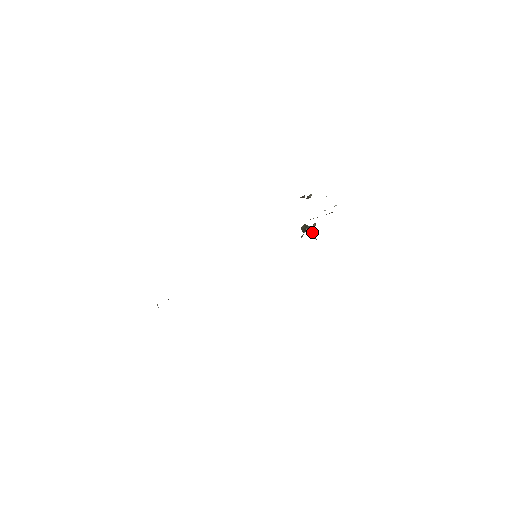
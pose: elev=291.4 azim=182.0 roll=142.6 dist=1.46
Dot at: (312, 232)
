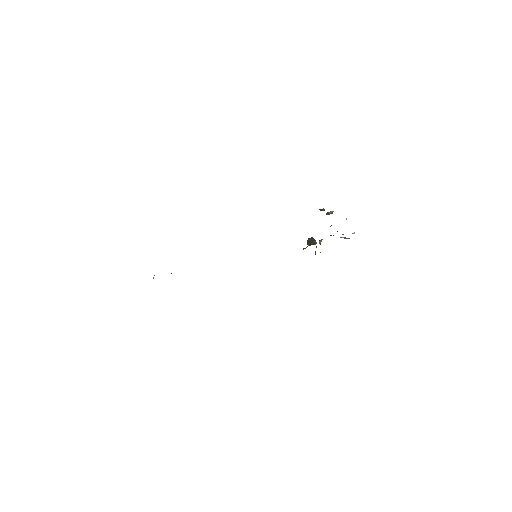
Dot at: occluded
